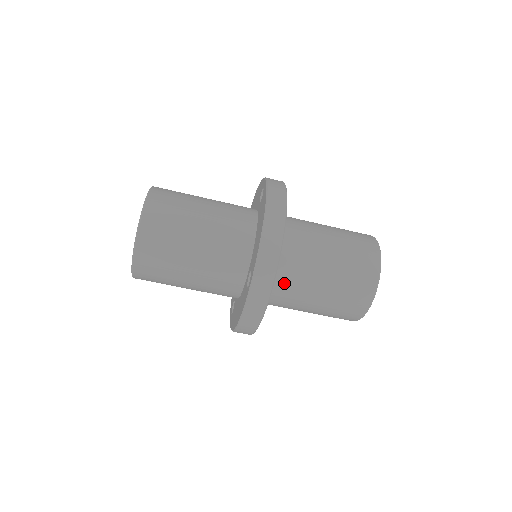
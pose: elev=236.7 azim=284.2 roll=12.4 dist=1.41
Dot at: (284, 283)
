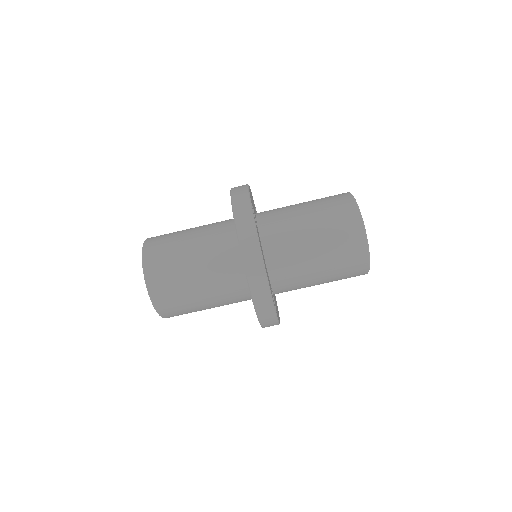
Dot at: (286, 286)
